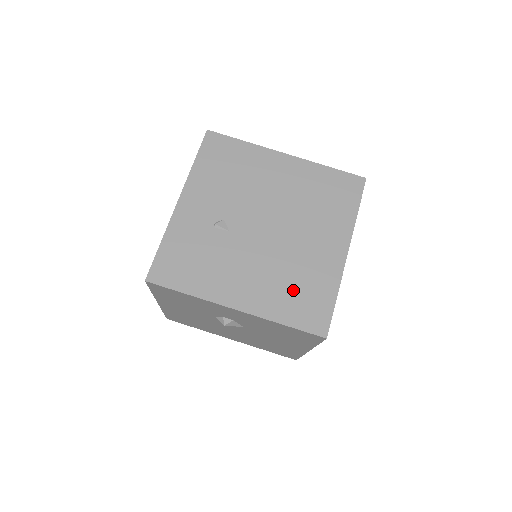
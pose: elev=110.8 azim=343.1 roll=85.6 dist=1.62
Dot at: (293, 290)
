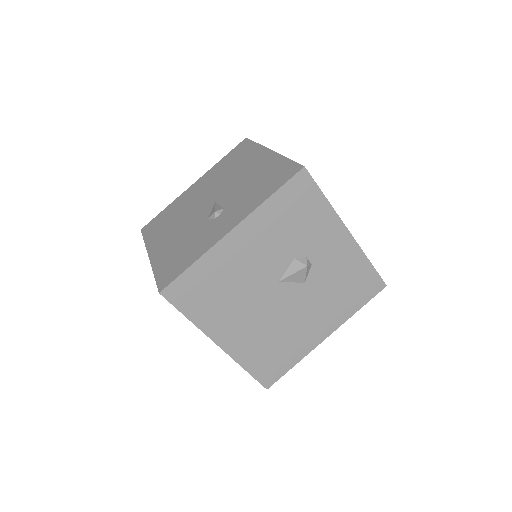
Dot at: occluded
